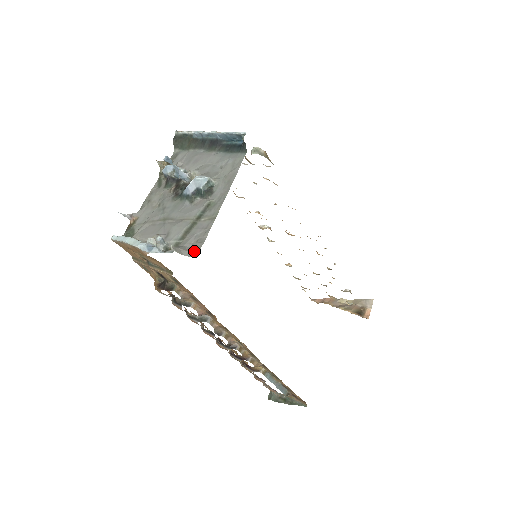
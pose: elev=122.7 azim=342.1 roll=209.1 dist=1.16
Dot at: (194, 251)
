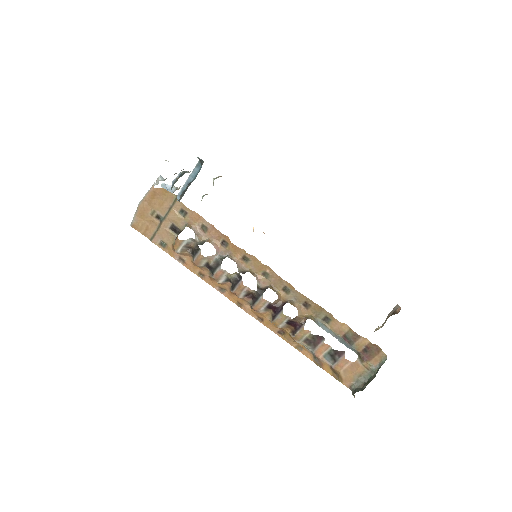
Dot at: occluded
